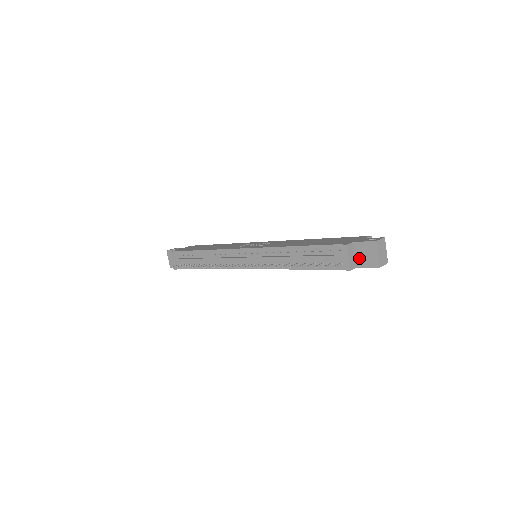
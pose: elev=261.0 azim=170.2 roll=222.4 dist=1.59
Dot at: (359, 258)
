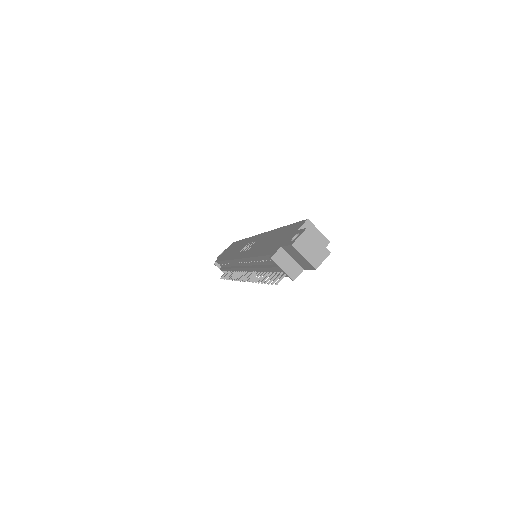
Dot at: (297, 261)
